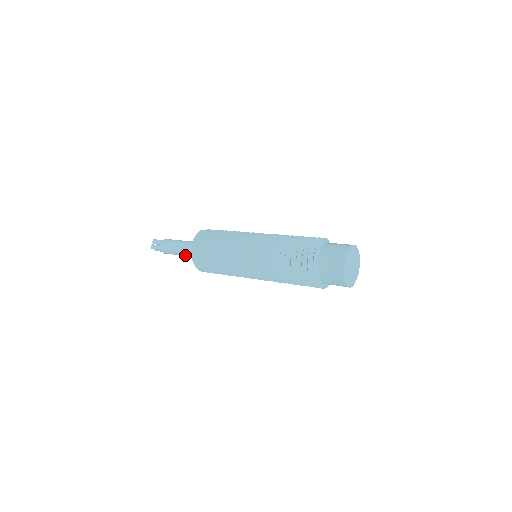
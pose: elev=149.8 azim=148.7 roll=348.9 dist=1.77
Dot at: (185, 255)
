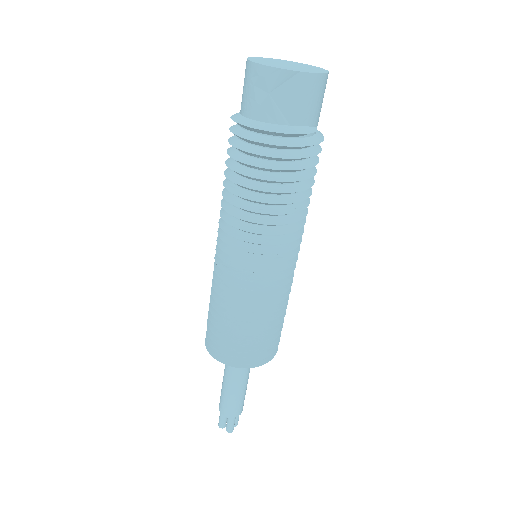
Dot at: (229, 379)
